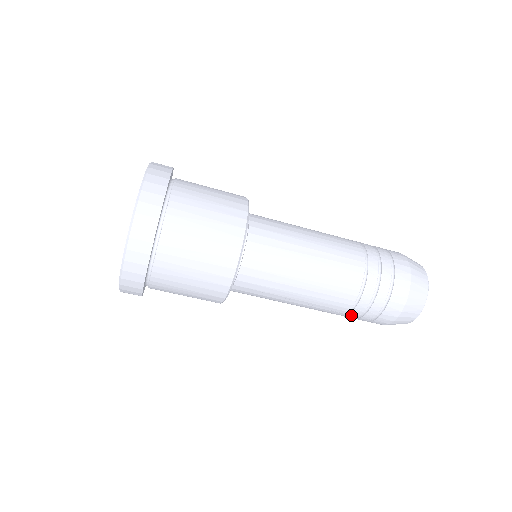
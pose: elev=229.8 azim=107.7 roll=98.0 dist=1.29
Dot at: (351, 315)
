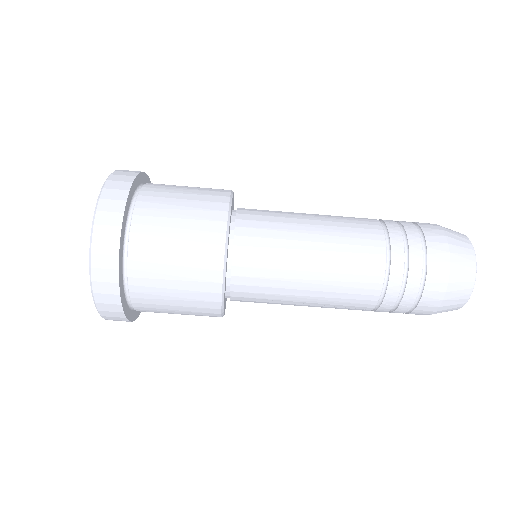
Dot at: (380, 310)
